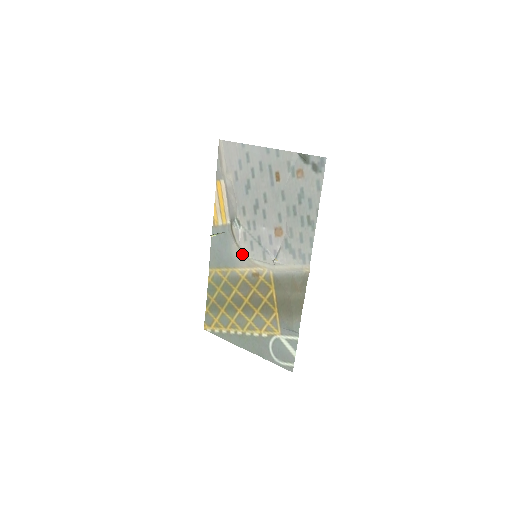
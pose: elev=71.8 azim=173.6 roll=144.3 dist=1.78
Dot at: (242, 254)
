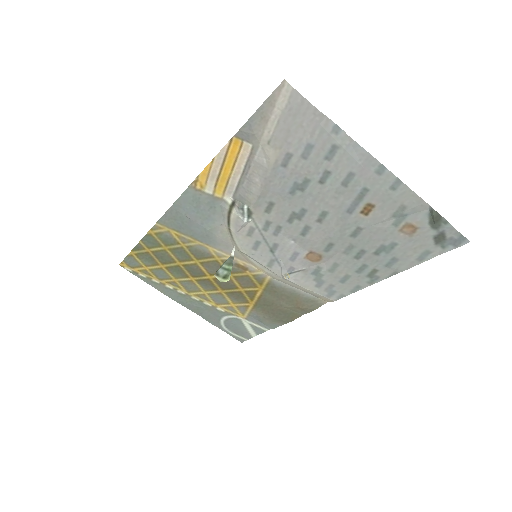
Dot at: (232, 242)
